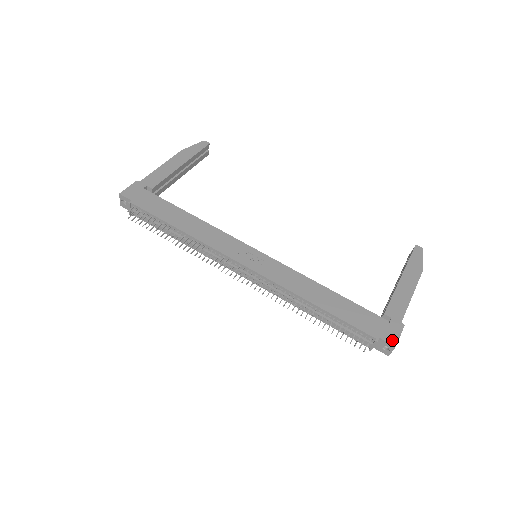
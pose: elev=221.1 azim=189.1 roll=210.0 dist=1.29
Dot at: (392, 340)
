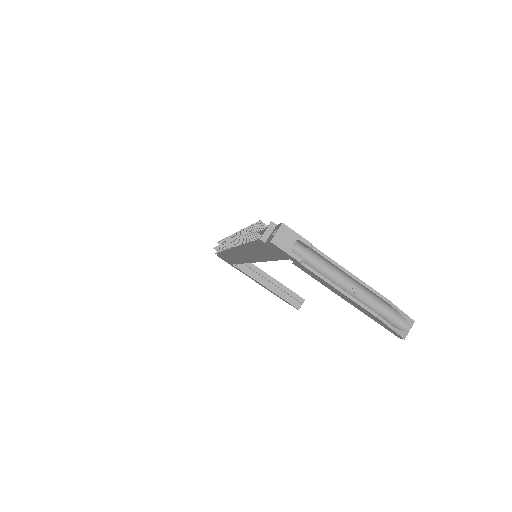
Dot at: (286, 227)
